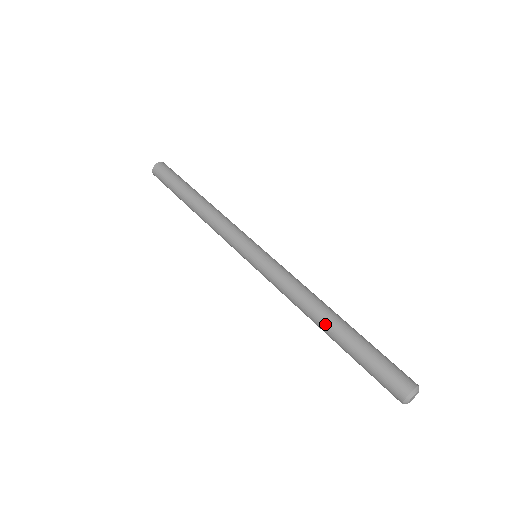
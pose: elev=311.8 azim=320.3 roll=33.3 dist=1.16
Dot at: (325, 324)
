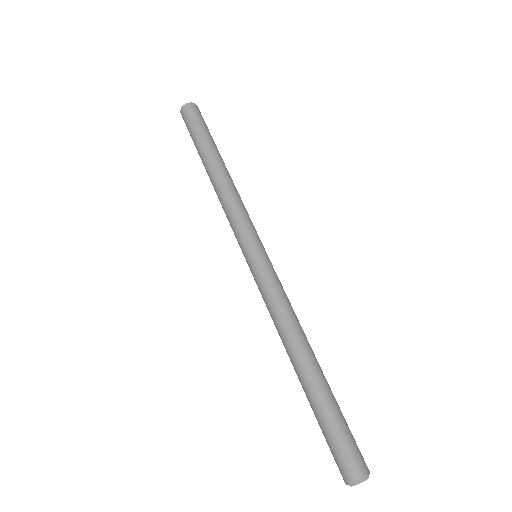
Dot at: occluded
